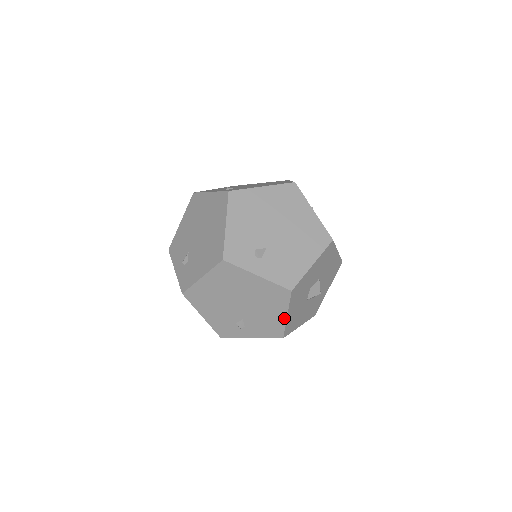
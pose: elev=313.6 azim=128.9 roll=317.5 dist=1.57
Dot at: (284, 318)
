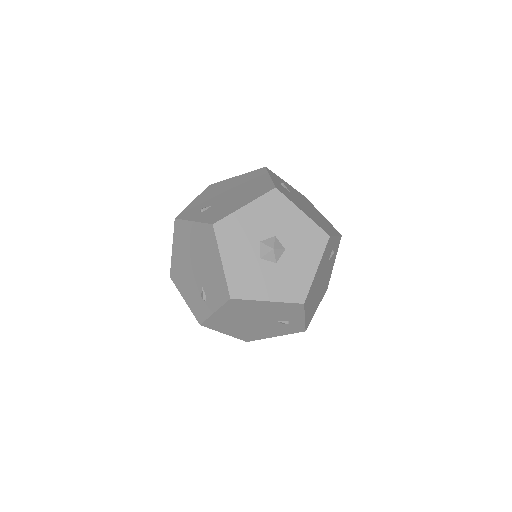
Dot at: (221, 266)
